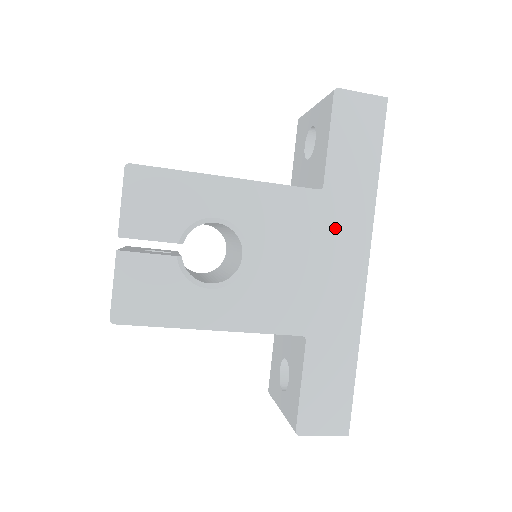
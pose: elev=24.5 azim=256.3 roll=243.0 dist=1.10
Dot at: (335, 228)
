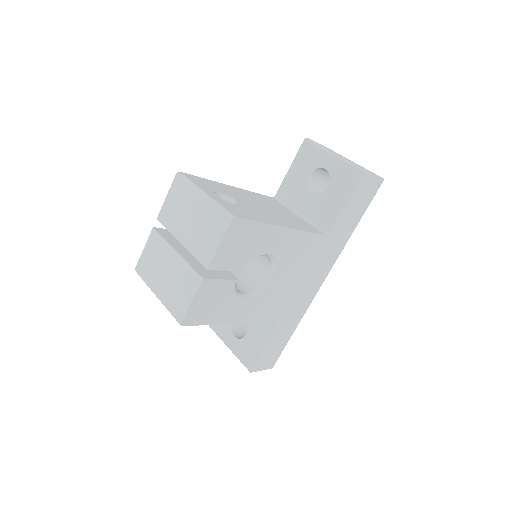
Dot at: (322, 259)
